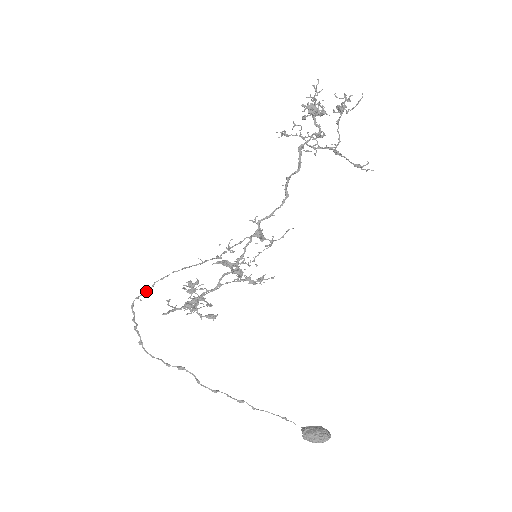
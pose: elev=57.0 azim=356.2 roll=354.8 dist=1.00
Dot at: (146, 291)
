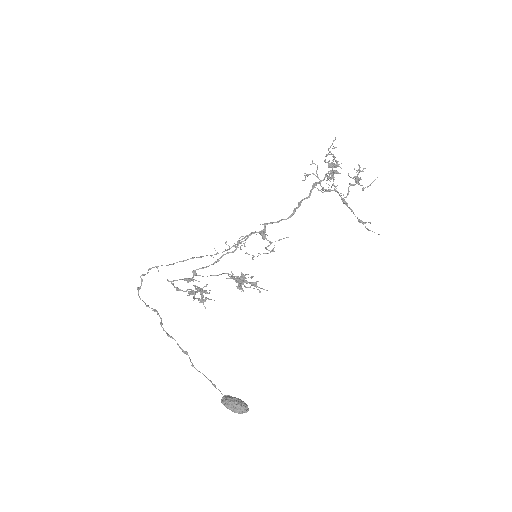
Dot at: occluded
